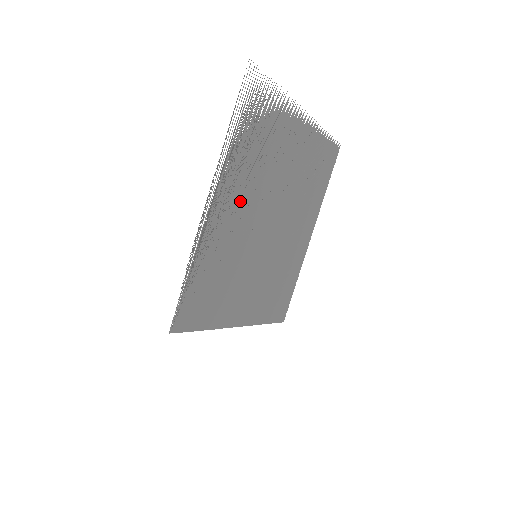
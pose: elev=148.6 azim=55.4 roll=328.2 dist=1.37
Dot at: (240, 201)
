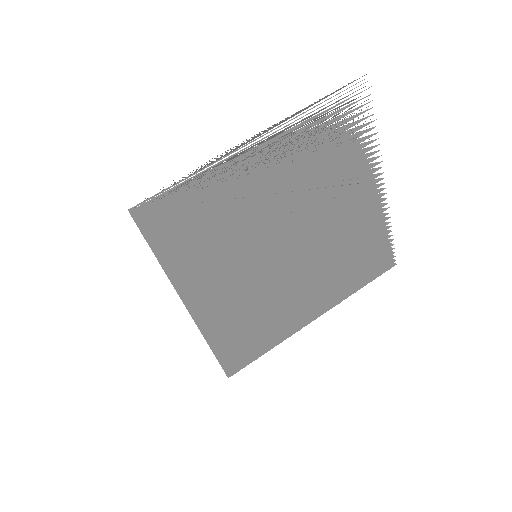
Dot at: (281, 179)
